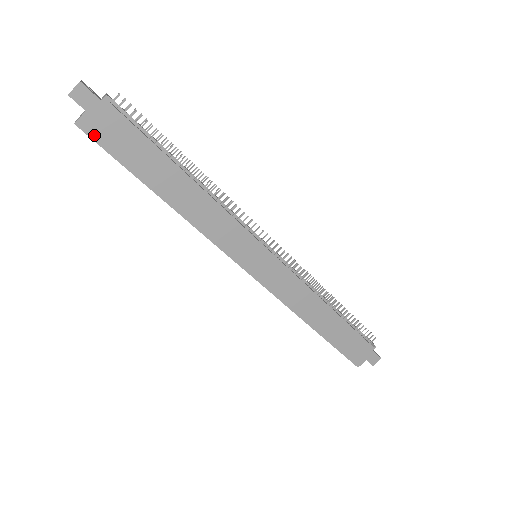
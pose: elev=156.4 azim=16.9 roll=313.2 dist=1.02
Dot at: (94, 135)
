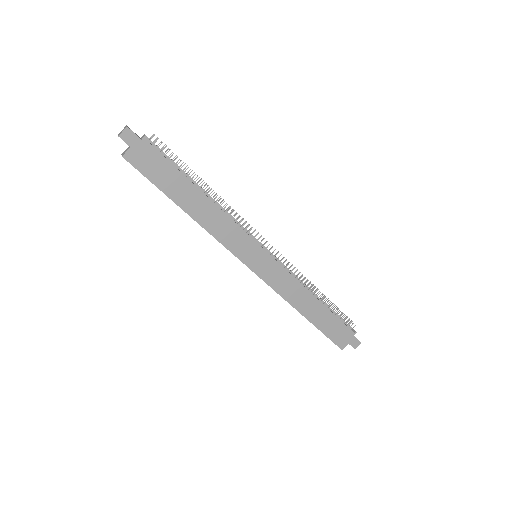
Dot at: (136, 164)
